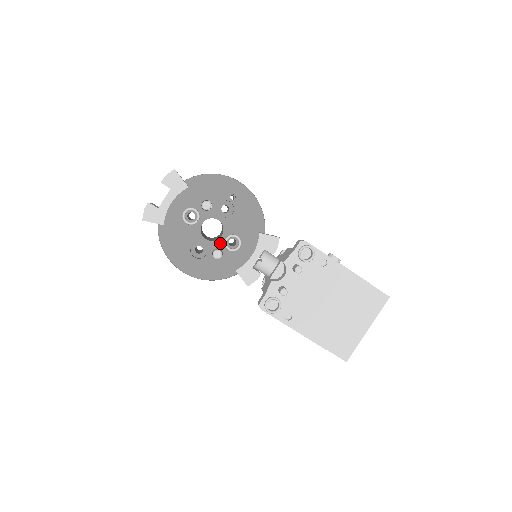
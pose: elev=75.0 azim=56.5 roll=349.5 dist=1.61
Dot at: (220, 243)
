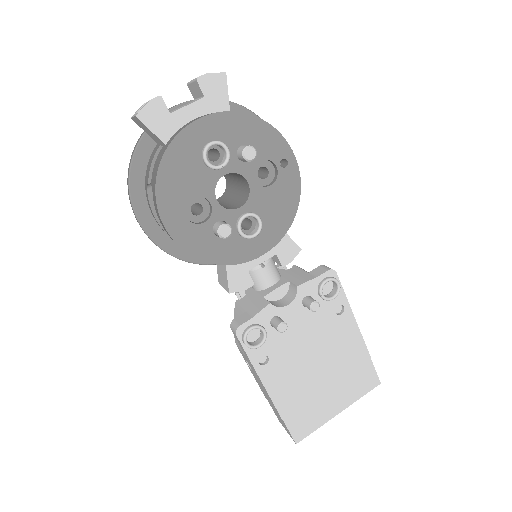
Dot at: (232, 216)
